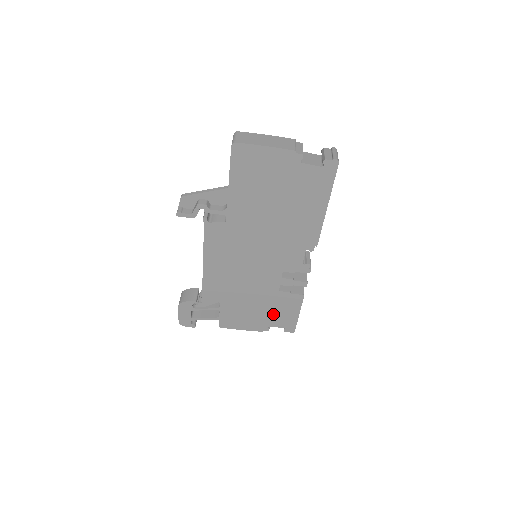
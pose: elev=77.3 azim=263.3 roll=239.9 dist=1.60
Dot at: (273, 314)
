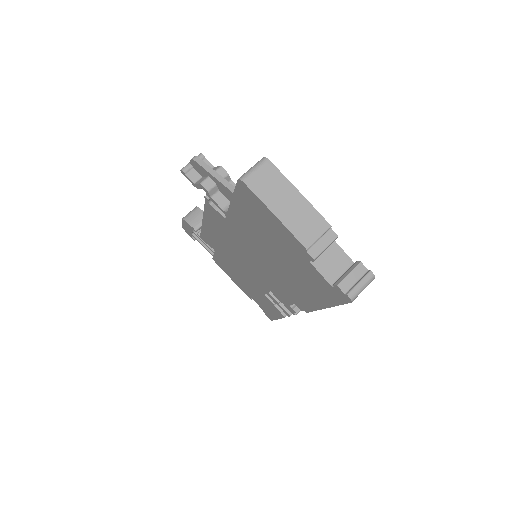
Dot at: (257, 297)
